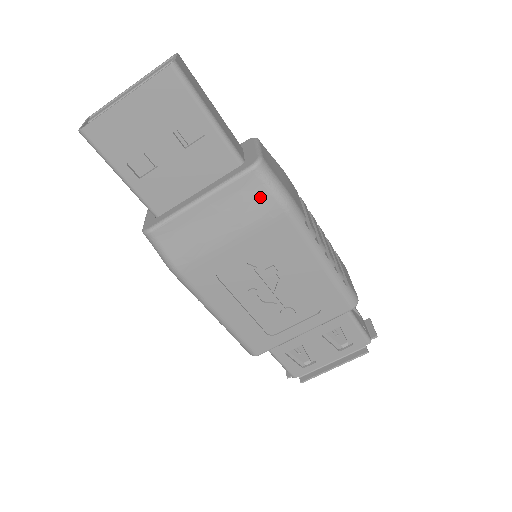
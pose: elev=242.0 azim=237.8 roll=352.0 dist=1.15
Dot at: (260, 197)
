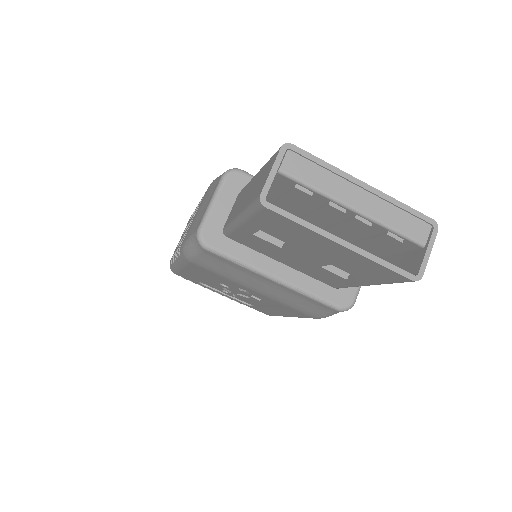
Dot at: (315, 310)
